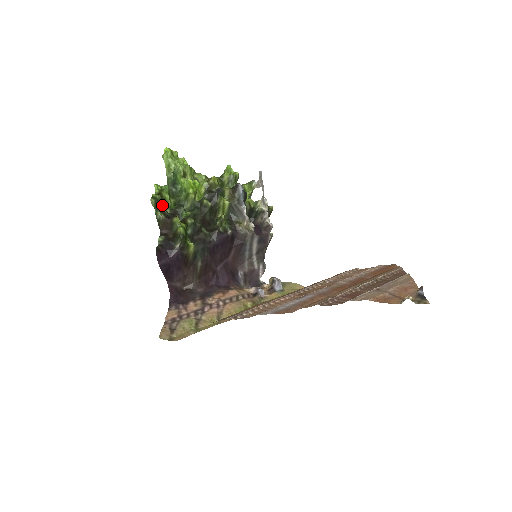
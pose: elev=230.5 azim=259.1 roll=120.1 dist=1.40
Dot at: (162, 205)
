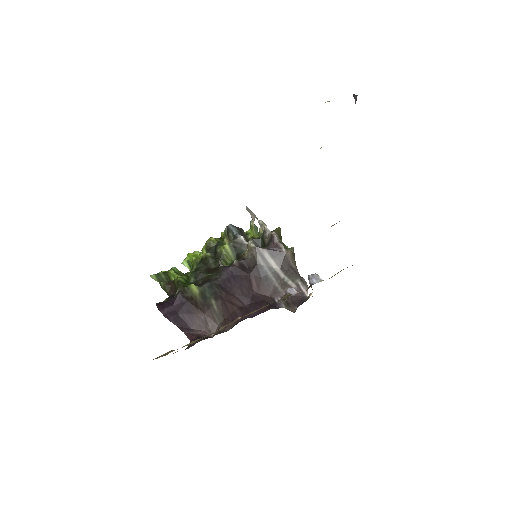
Dot at: (168, 279)
